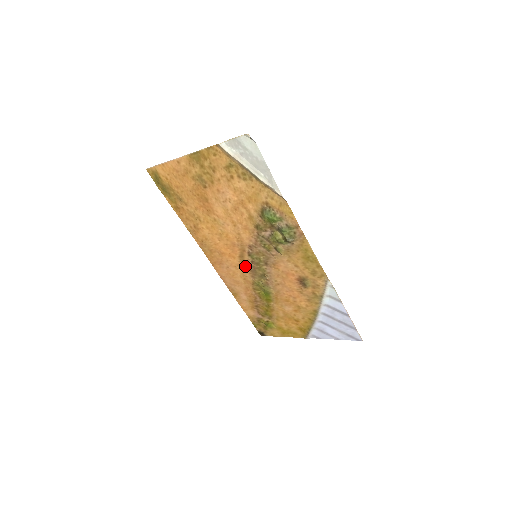
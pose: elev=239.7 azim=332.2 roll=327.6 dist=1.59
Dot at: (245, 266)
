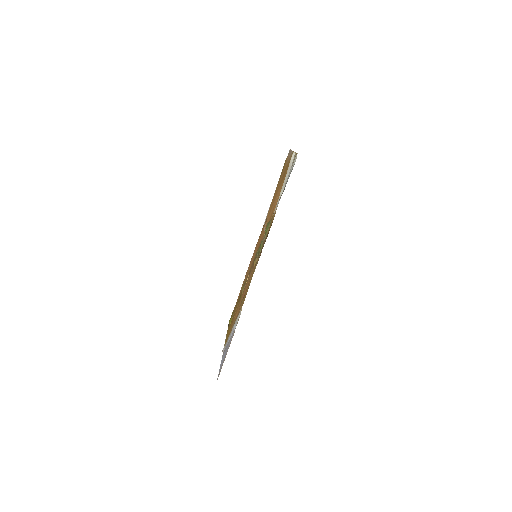
Dot at: occluded
